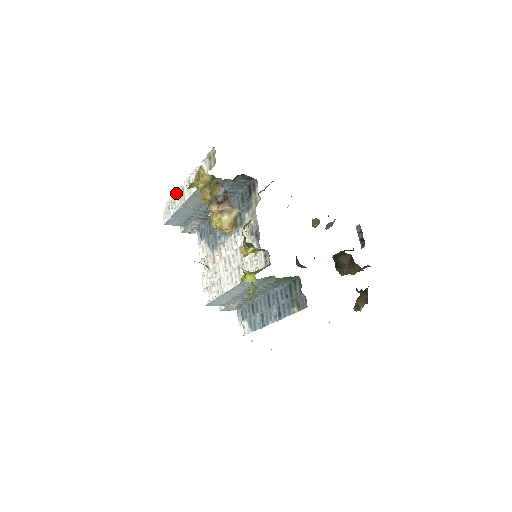
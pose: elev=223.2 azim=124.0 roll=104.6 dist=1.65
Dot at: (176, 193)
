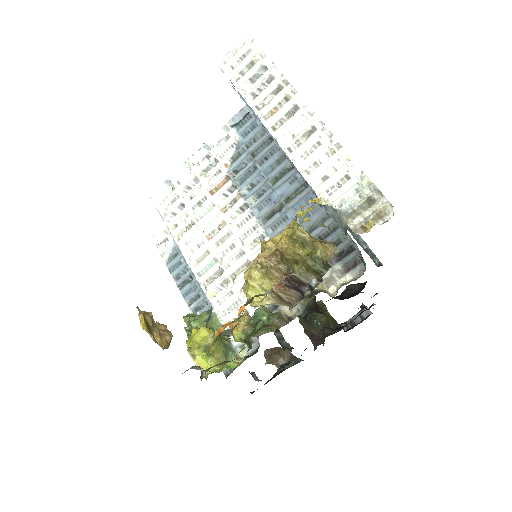
Dot at: (282, 82)
